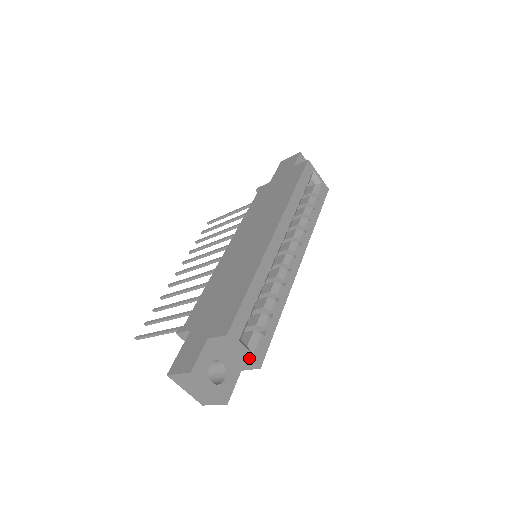
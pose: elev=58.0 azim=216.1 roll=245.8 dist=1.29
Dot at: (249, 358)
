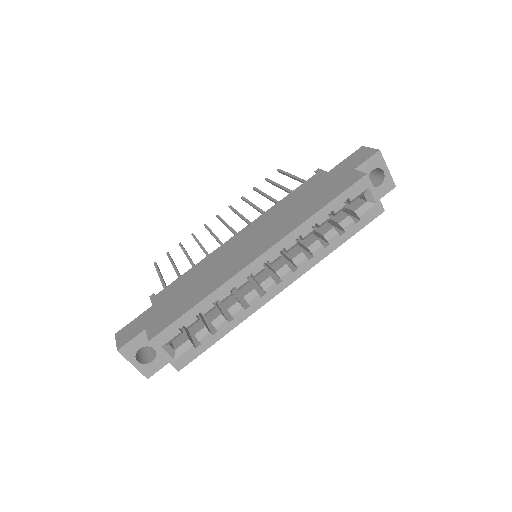
Dot at: (169, 361)
